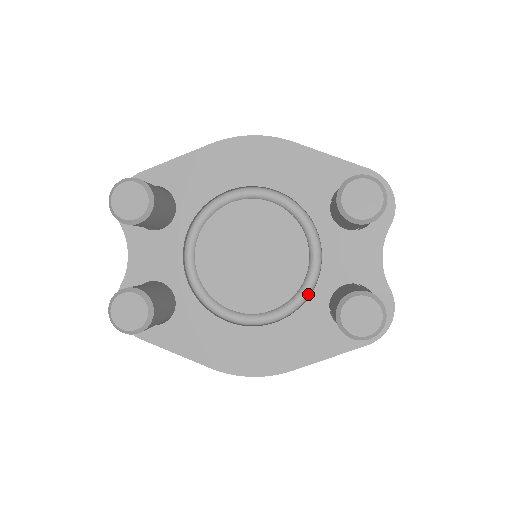
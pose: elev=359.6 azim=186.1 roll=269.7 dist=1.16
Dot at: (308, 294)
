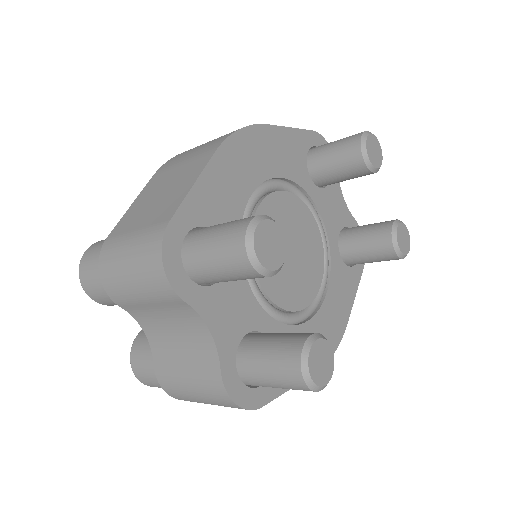
Dot at: (328, 256)
